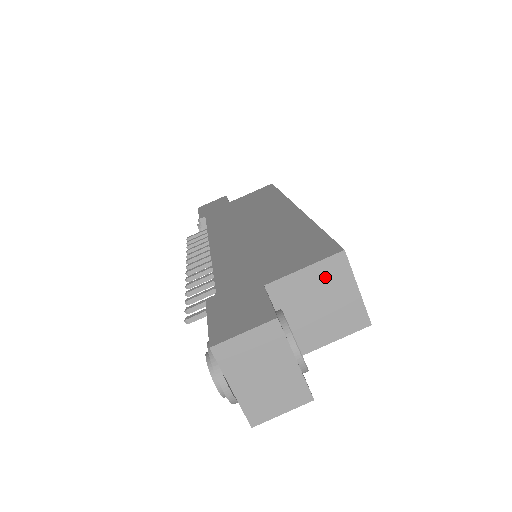
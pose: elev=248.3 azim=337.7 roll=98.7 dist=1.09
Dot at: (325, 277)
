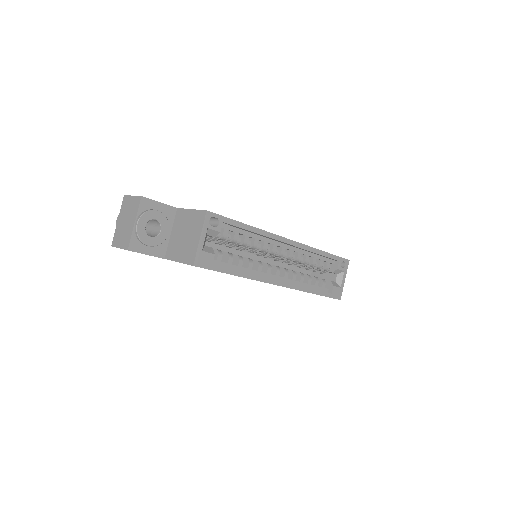
Dot at: (194, 220)
